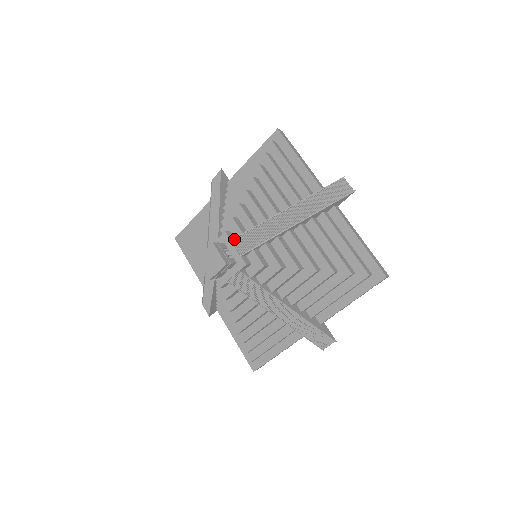
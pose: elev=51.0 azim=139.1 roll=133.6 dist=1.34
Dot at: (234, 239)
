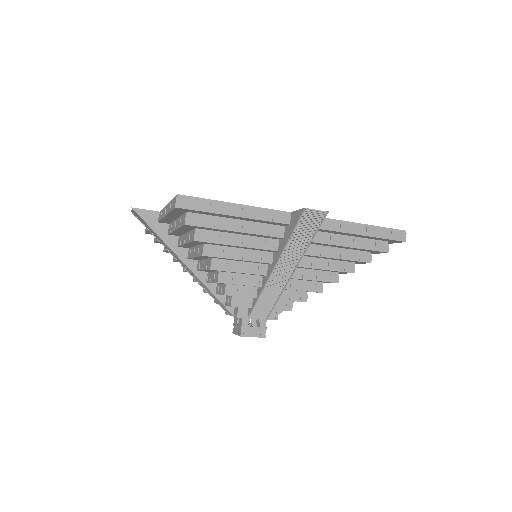
Dot at: (249, 315)
